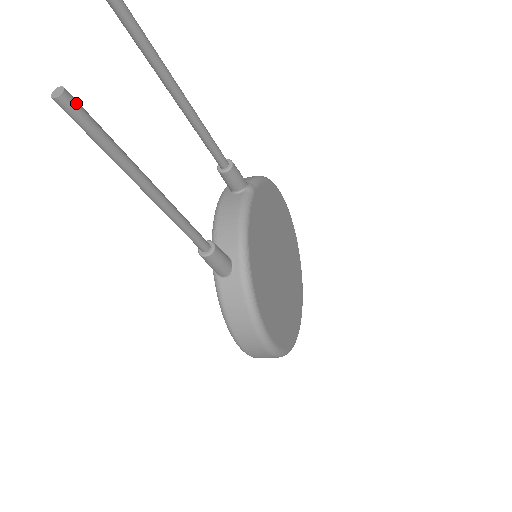
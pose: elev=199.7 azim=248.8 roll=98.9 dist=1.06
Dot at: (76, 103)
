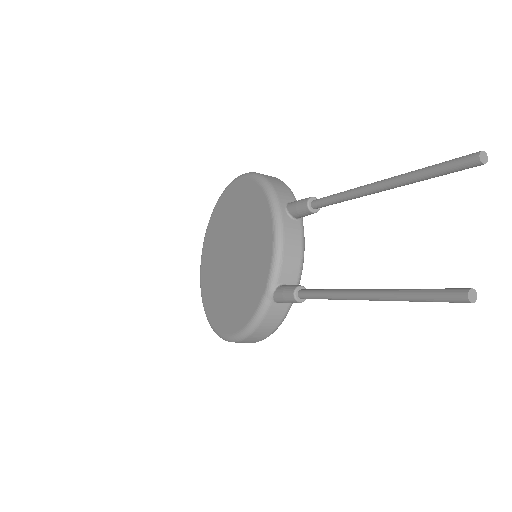
Dot at: occluded
